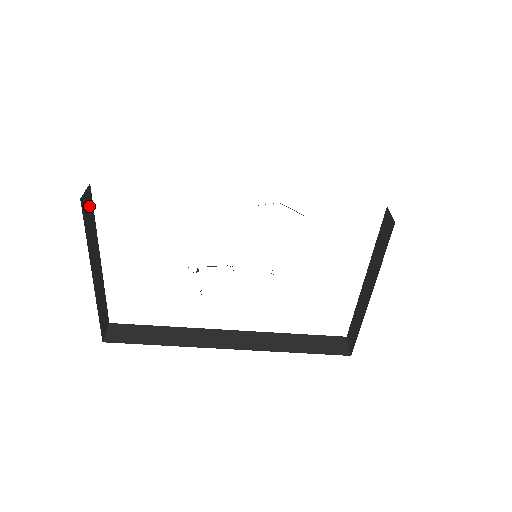
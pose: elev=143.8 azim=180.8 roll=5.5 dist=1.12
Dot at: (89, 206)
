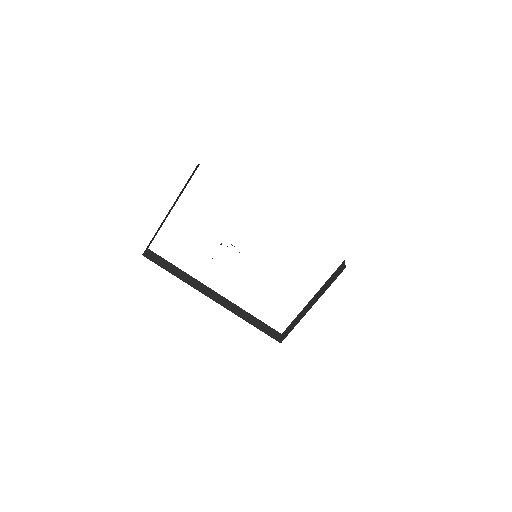
Dot at: (193, 173)
